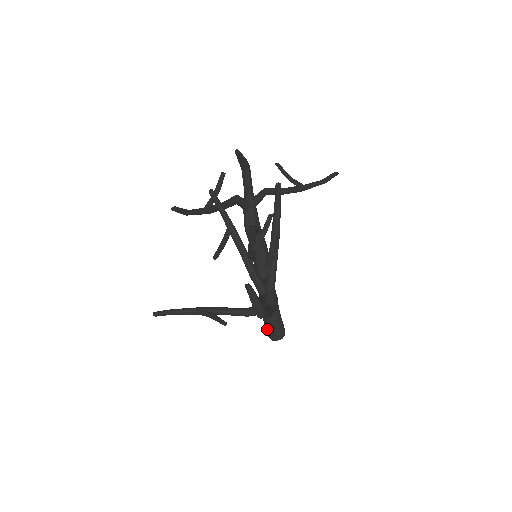
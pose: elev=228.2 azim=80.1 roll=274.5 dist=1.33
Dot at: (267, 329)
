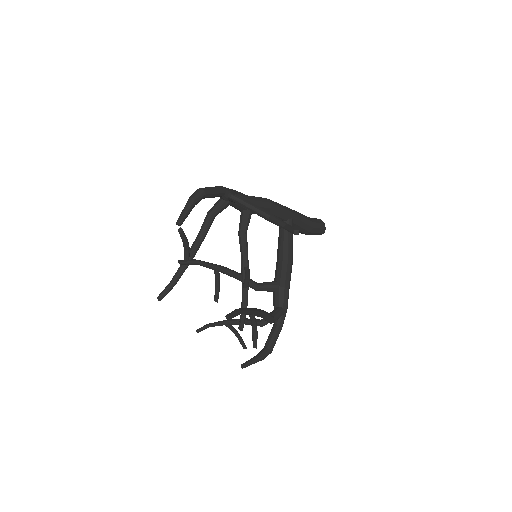
Dot at: occluded
